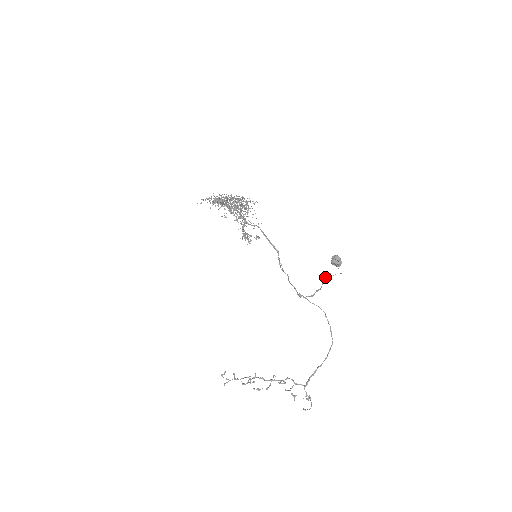
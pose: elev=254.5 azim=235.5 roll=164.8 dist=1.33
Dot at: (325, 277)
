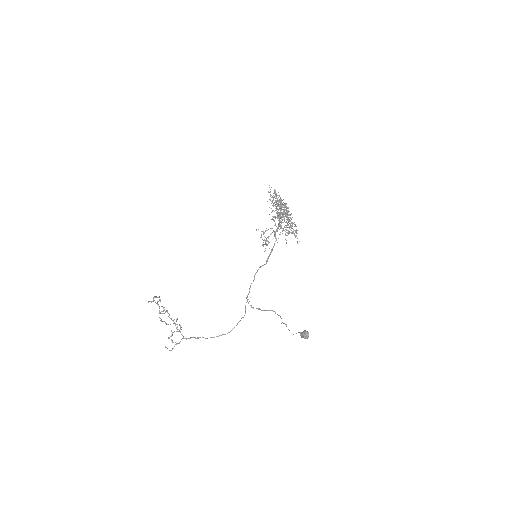
Dot at: (275, 312)
